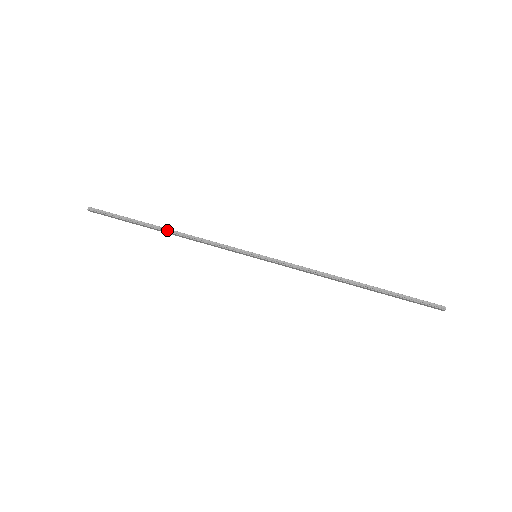
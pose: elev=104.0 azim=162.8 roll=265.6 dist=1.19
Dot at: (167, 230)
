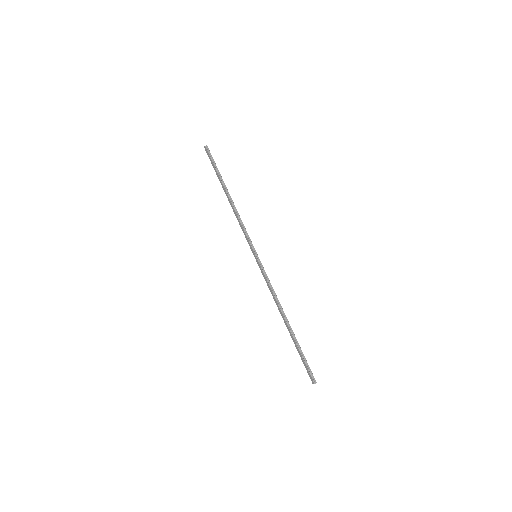
Dot at: (230, 197)
